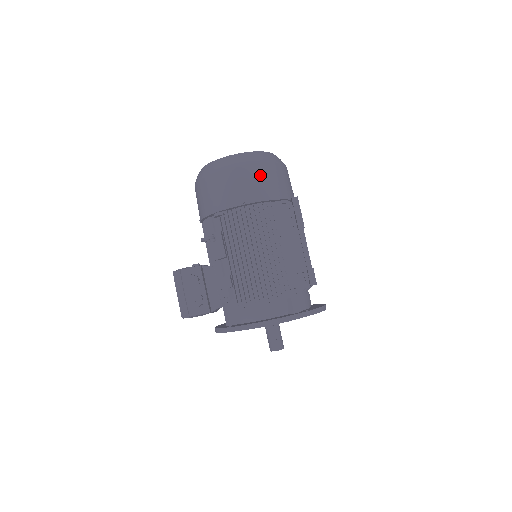
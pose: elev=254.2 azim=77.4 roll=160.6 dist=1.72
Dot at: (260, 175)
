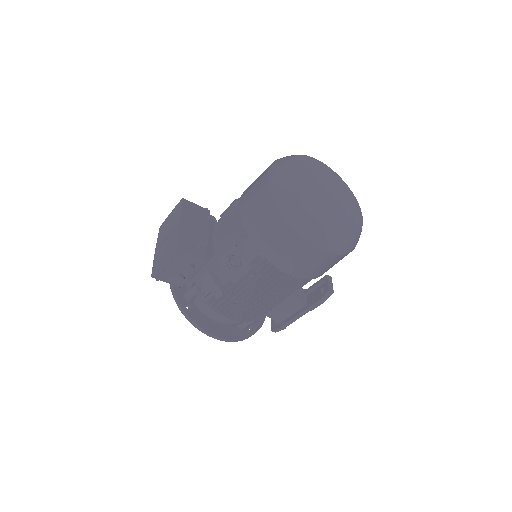
Dot at: (330, 263)
